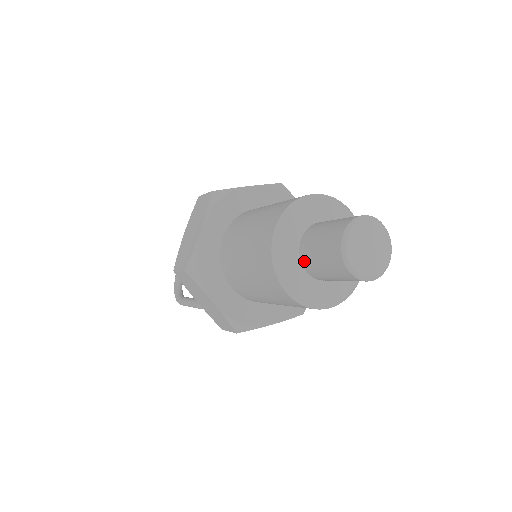
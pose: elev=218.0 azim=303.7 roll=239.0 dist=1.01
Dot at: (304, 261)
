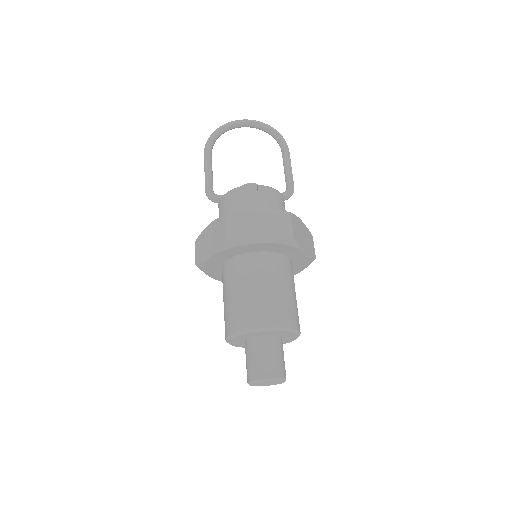
Dot at: (252, 341)
